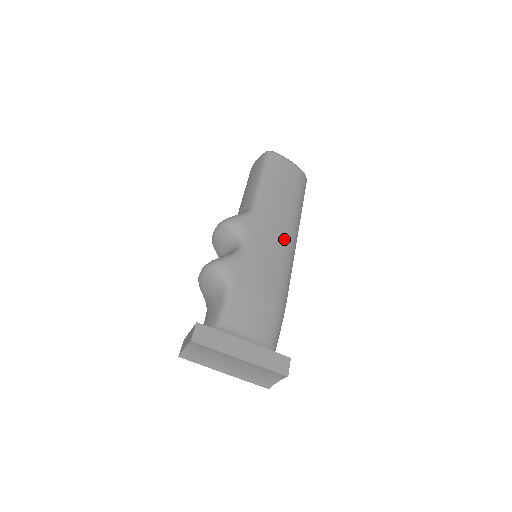
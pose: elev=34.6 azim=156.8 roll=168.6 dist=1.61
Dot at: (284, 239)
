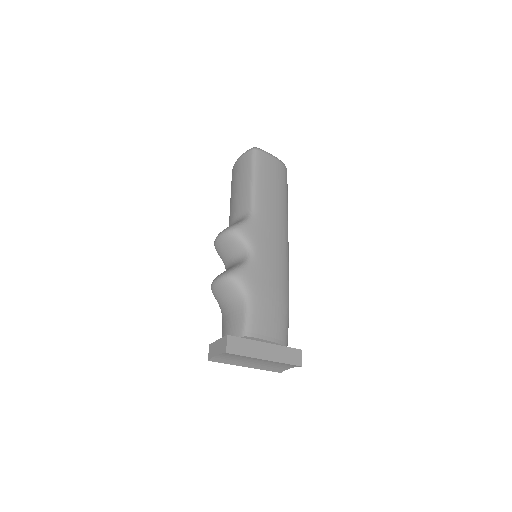
Dot at: (281, 240)
